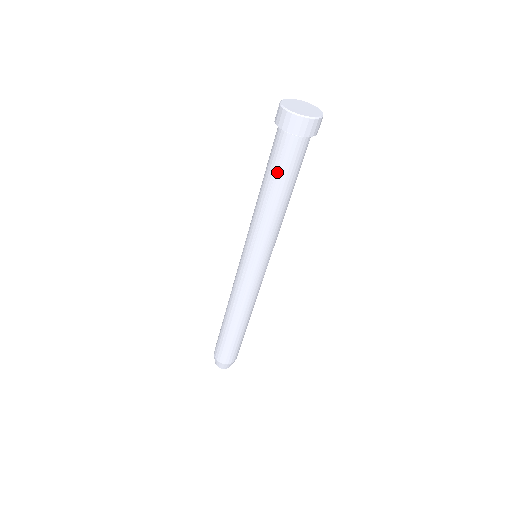
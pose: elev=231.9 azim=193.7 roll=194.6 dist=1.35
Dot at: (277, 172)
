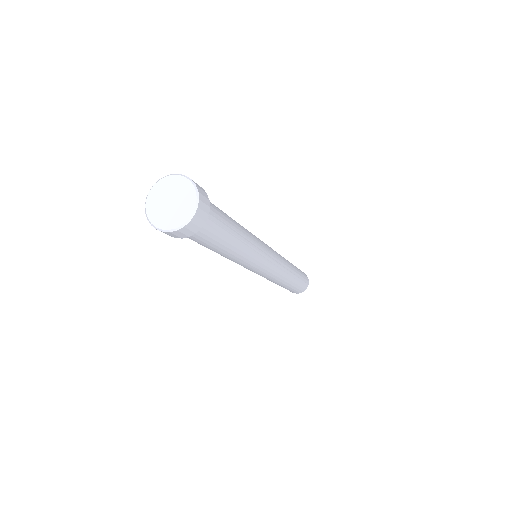
Dot at: occluded
